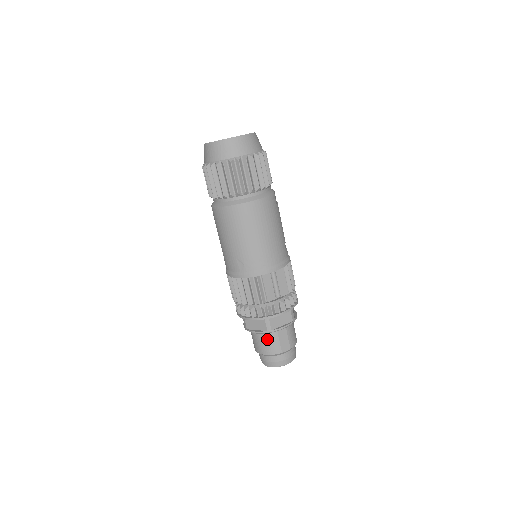
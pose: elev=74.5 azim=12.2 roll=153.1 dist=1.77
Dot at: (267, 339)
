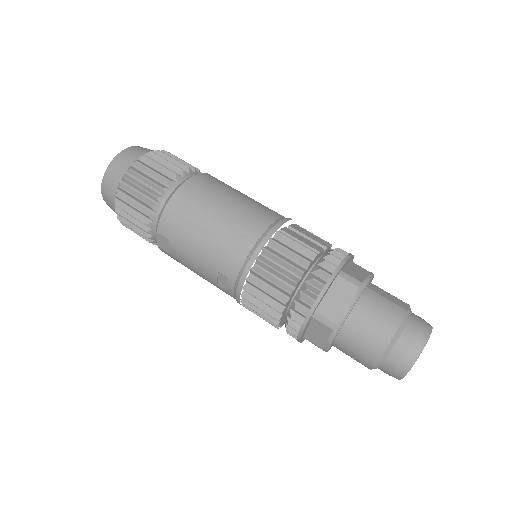
Dot at: (372, 307)
